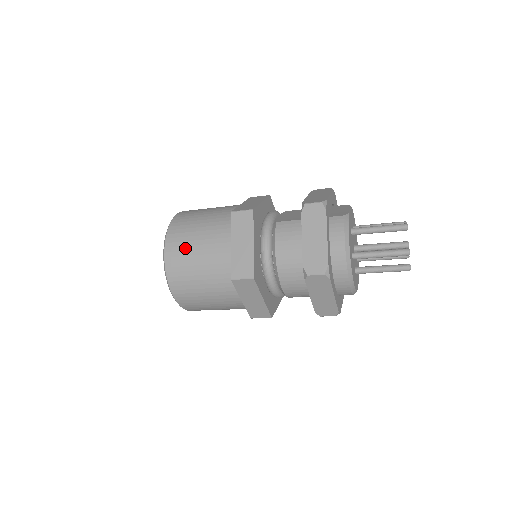
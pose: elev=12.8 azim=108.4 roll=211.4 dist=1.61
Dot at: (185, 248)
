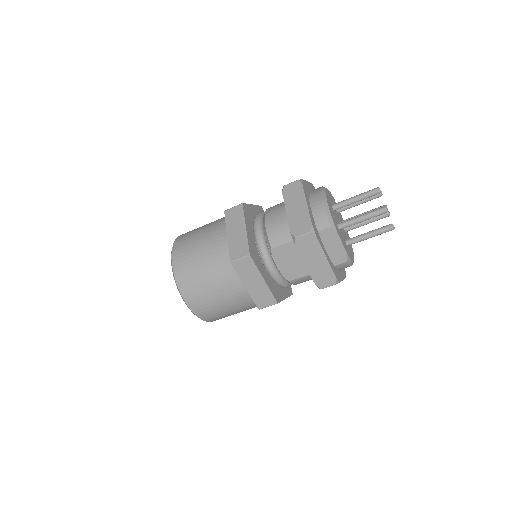
Dot at: occluded
